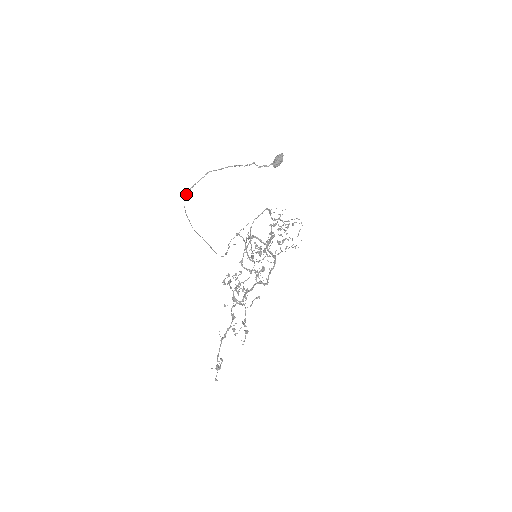
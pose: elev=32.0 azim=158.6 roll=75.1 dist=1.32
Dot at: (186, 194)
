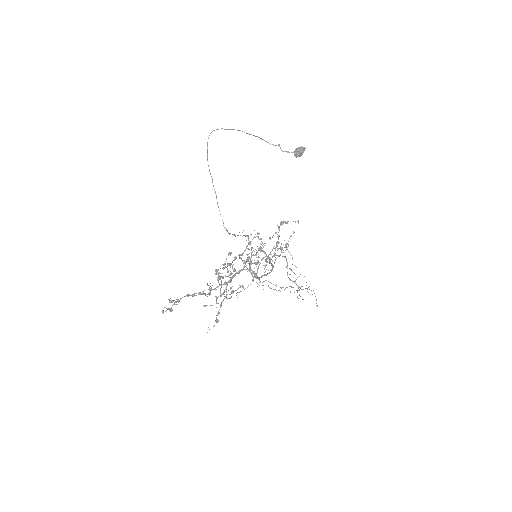
Dot at: (214, 130)
